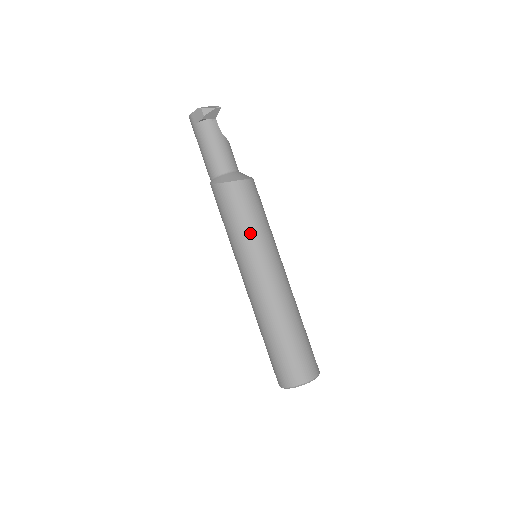
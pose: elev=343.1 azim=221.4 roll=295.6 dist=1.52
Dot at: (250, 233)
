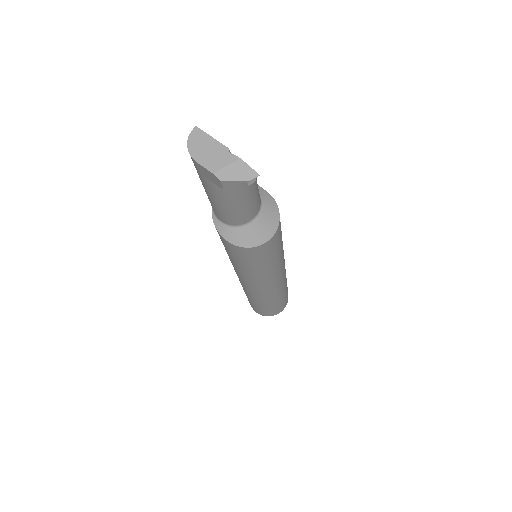
Dot at: (258, 273)
